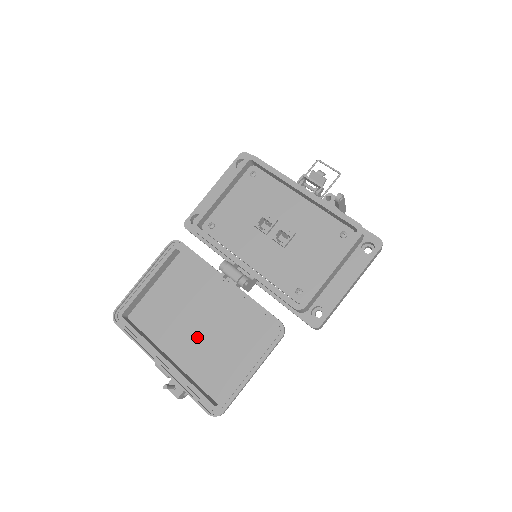
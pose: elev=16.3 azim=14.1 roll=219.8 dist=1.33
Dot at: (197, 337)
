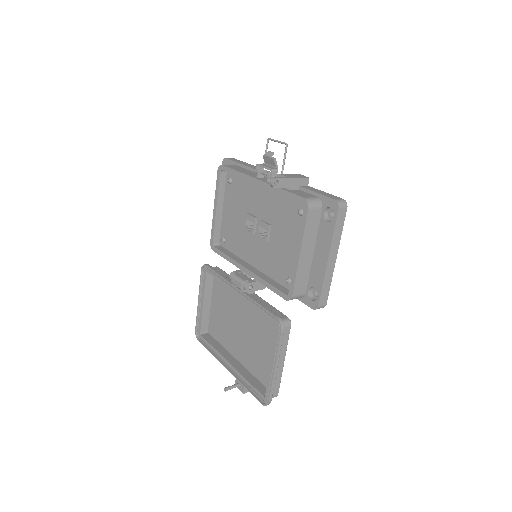
Dot at: (244, 339)
